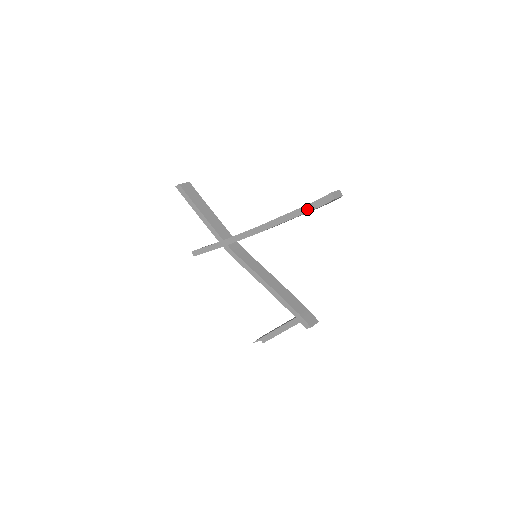
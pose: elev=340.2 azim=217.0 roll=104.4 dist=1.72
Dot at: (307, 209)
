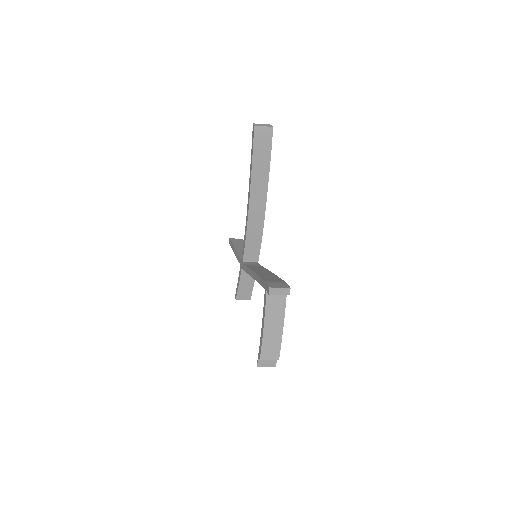
Dot at: (252, 159)
